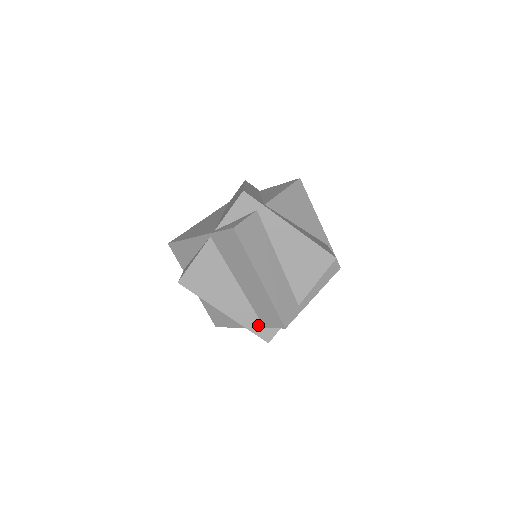
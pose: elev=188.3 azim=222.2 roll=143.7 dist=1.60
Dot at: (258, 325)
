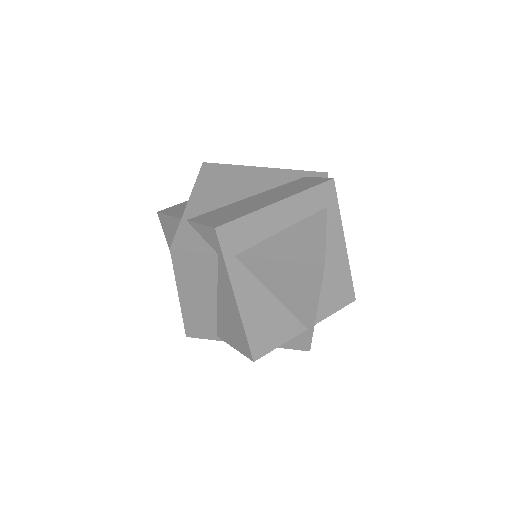
Dot at: occluded
